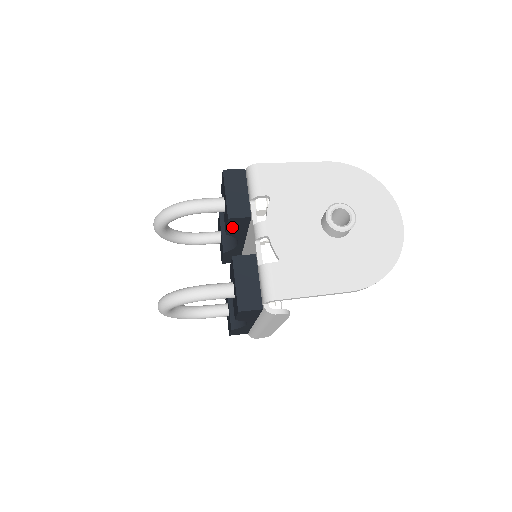
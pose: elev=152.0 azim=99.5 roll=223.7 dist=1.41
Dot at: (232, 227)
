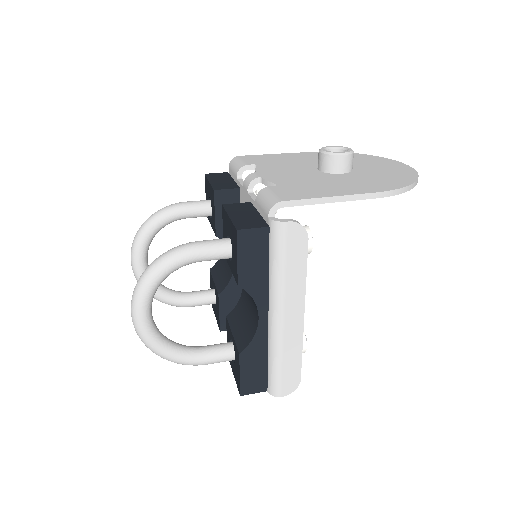
Dot at: (221, 216)
